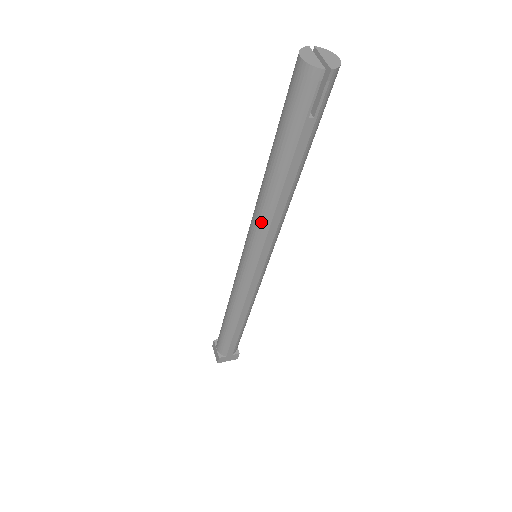
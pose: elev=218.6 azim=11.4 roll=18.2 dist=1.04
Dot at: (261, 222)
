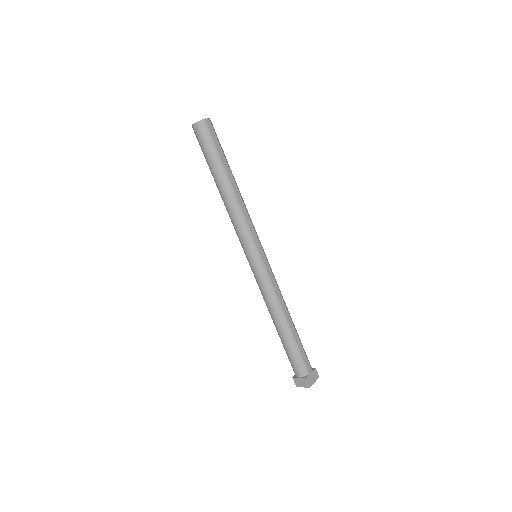
Dot at: (239, 219)
